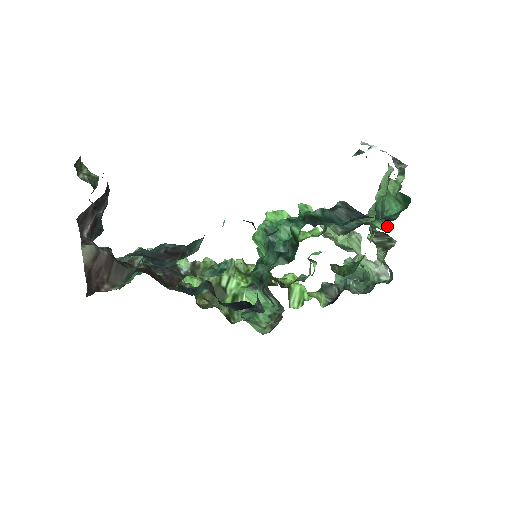
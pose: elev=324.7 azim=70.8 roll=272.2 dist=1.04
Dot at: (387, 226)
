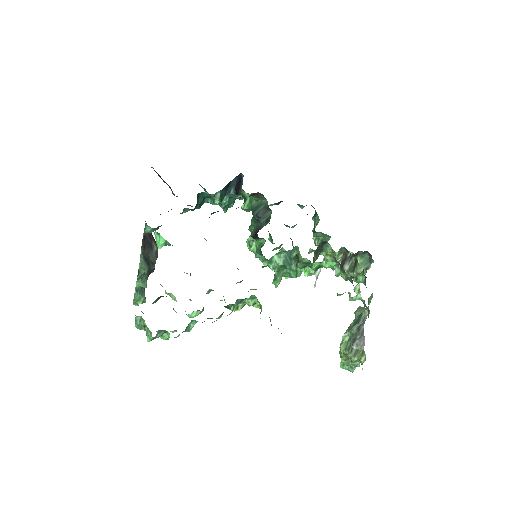
Dot at: (318, 221)
